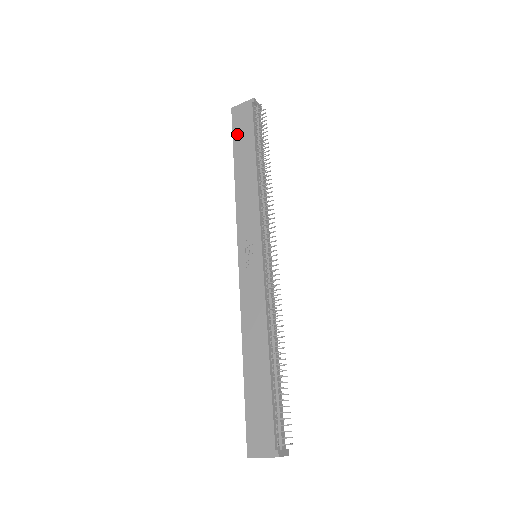
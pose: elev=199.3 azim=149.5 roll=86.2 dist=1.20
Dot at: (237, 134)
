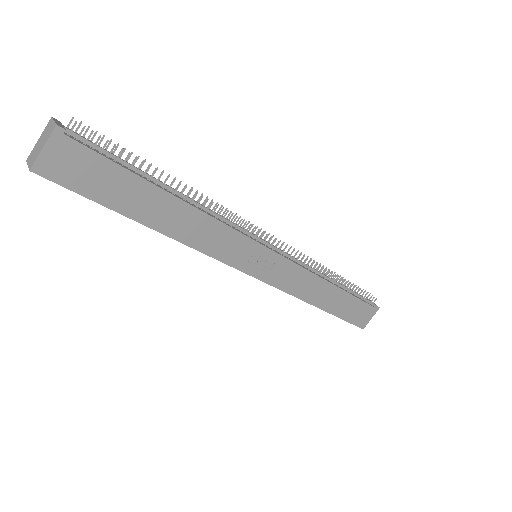
Dot at: (98, 193)
